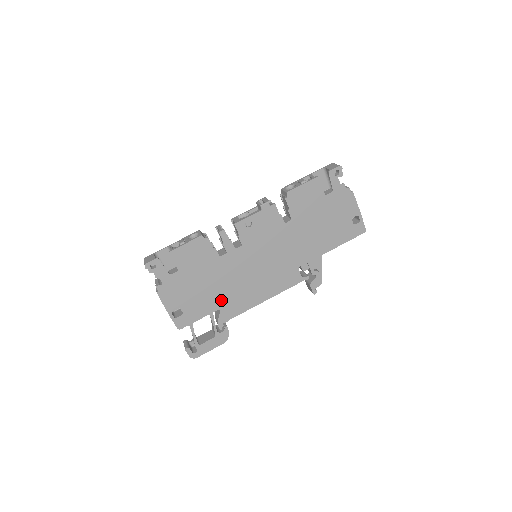
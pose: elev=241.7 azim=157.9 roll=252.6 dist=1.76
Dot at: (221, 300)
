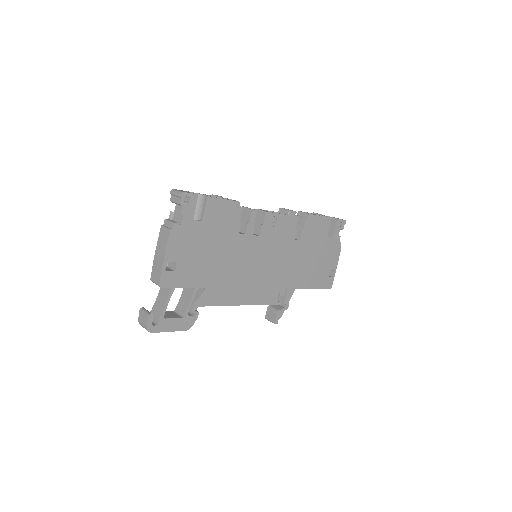
Dot at: (212, 279)
